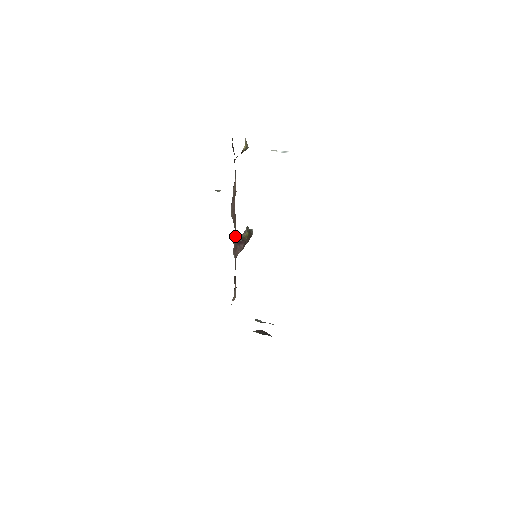
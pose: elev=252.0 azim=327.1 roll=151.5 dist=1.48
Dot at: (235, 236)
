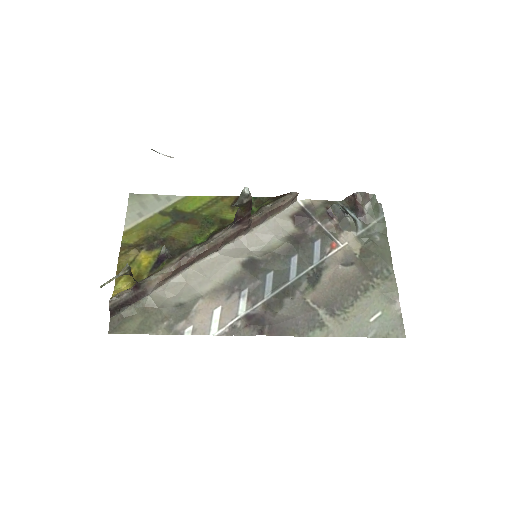
Dot at: (223, 242)
